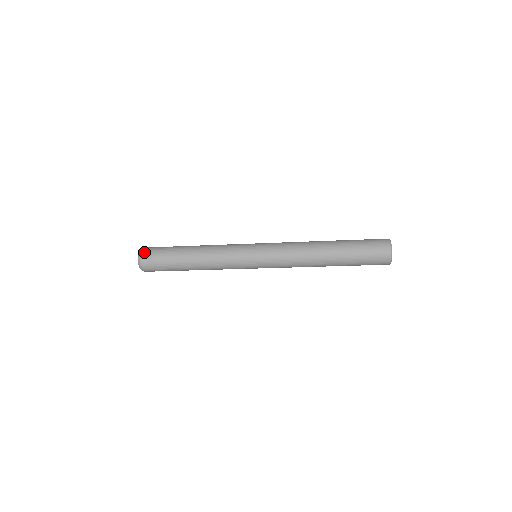
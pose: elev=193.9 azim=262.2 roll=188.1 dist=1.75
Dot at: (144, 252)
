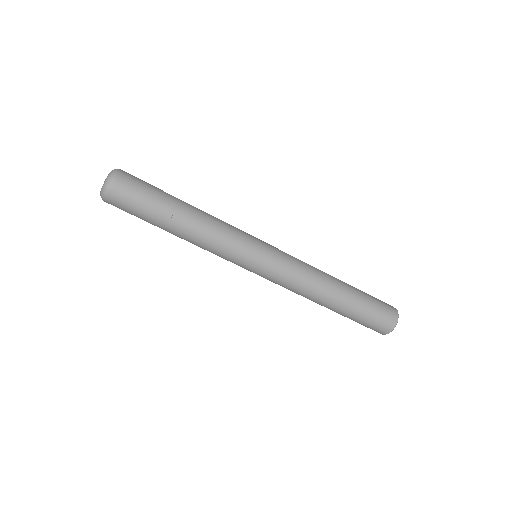
Dot at: occluded
